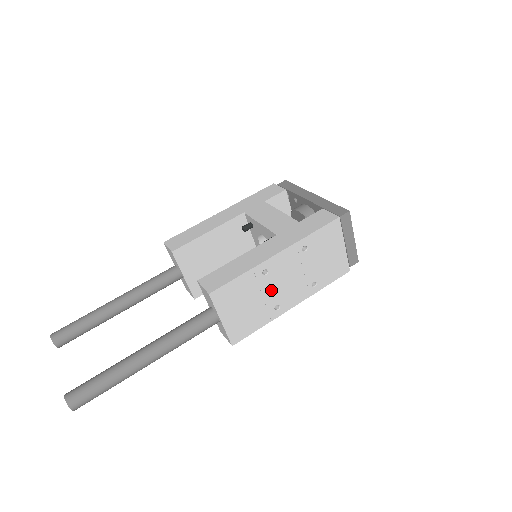
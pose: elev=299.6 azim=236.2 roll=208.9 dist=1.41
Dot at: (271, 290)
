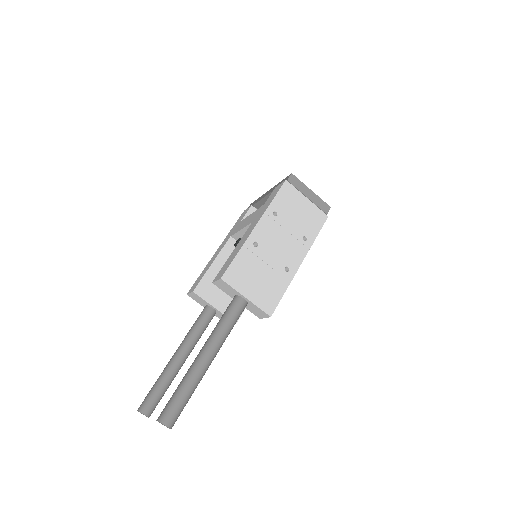
Dot at: (271, 257)
